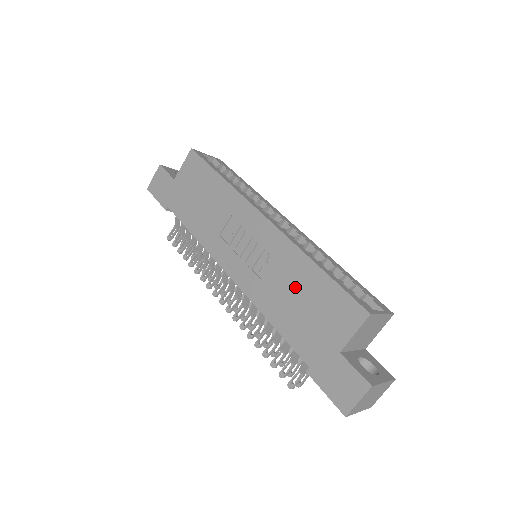
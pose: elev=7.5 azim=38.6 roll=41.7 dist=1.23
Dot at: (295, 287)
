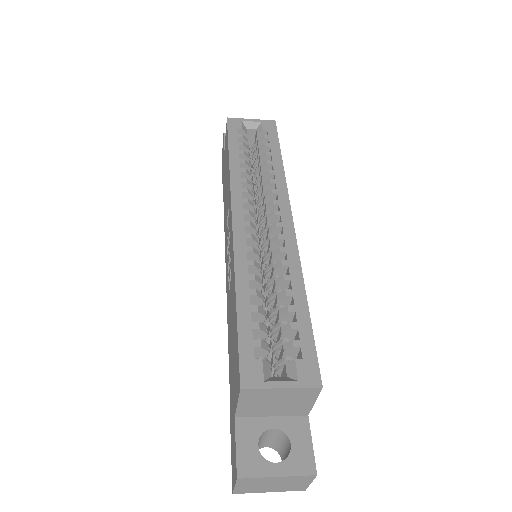
Dot at: (232, 316)
